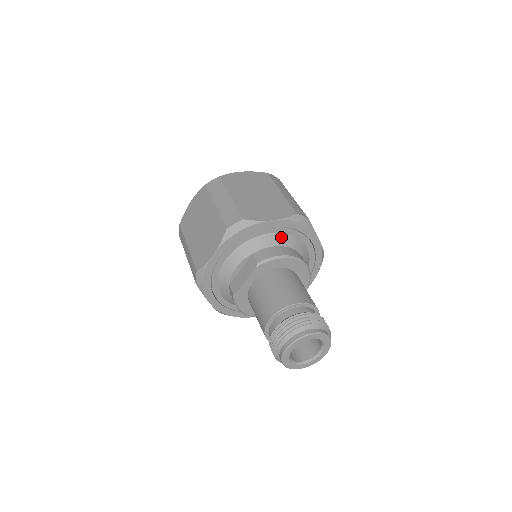
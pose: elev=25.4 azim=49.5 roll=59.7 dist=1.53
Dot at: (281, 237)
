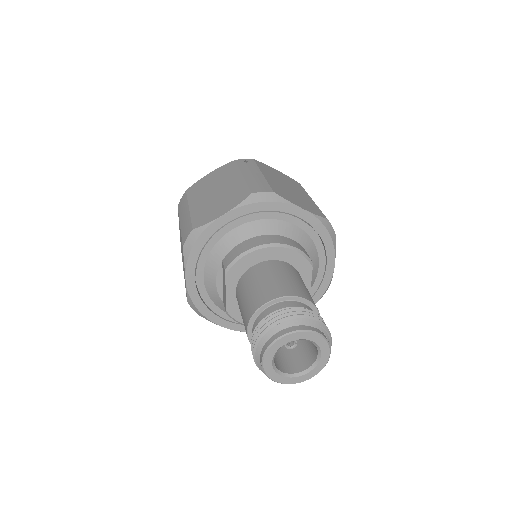
Dot at: (247, 228)
